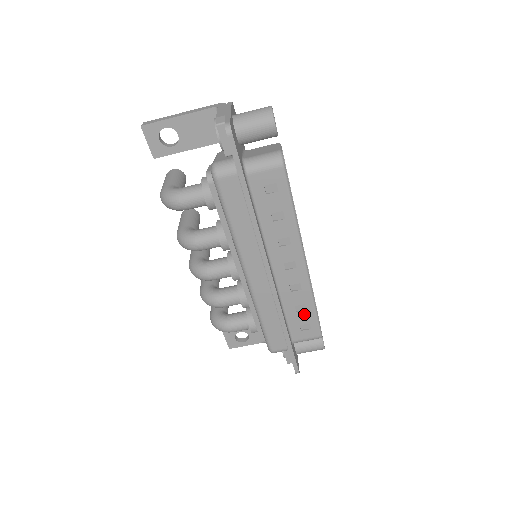
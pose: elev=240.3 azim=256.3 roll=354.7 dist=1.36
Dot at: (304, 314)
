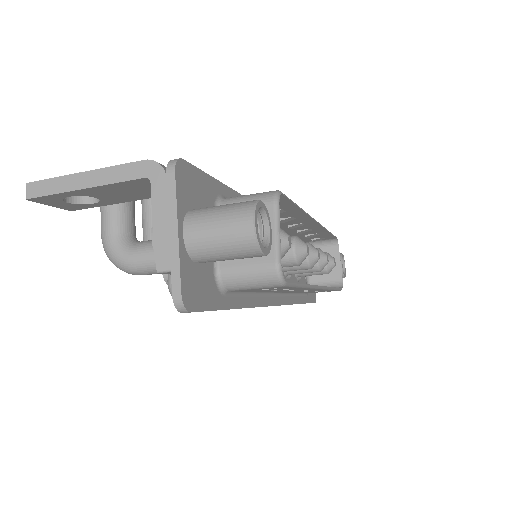
Dot at: (321, 291)
